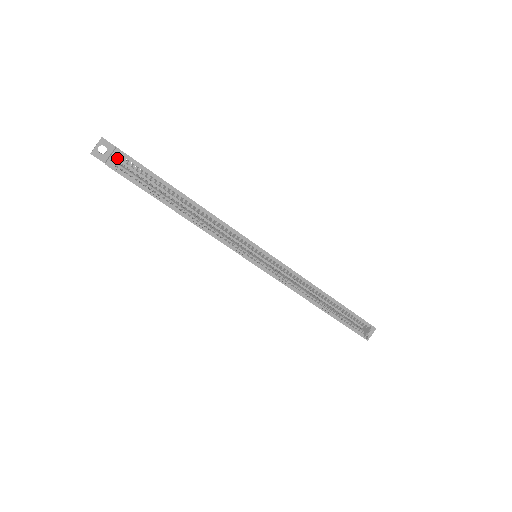
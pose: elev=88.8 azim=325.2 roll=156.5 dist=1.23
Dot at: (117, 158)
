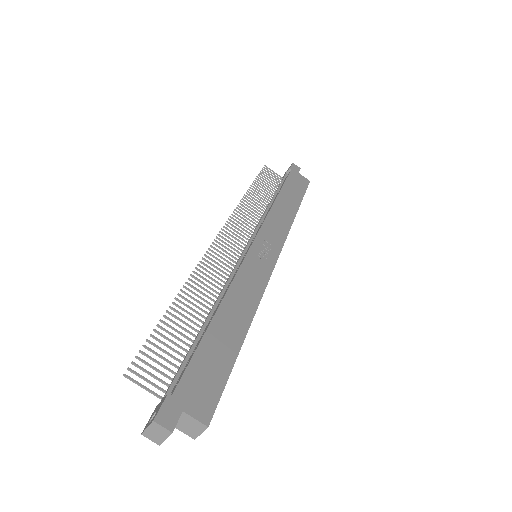
Dot at: occluded
